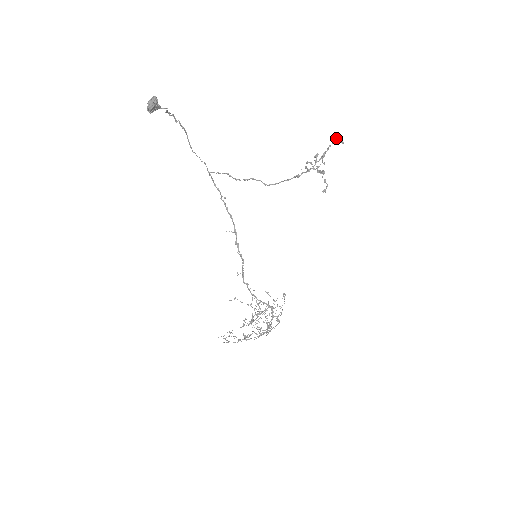
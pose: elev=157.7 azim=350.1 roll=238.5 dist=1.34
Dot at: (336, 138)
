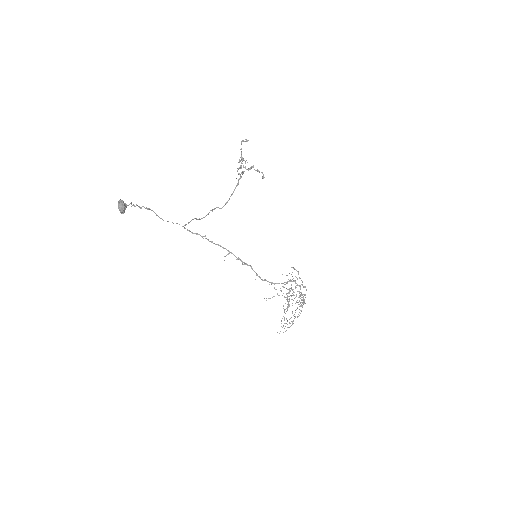
Dot at: (241, 141)
